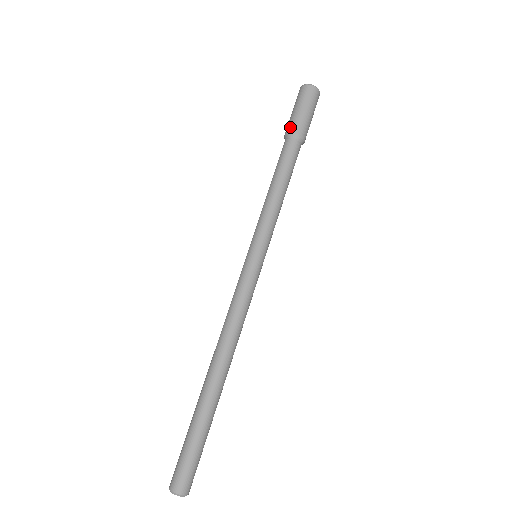
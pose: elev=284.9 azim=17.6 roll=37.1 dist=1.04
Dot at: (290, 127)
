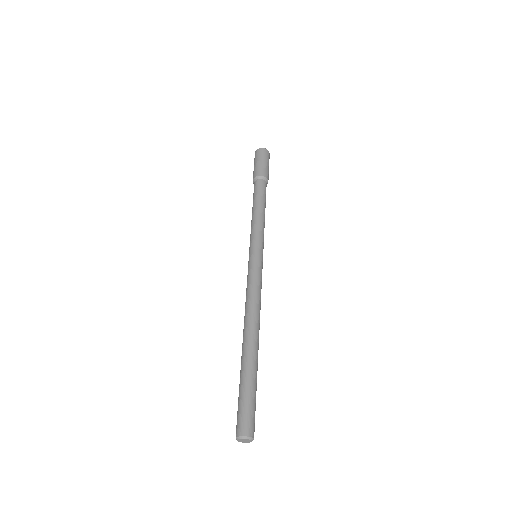
Dot at: (262, 172)
